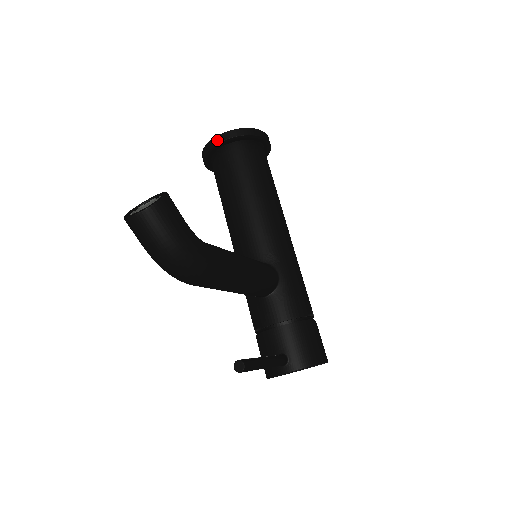
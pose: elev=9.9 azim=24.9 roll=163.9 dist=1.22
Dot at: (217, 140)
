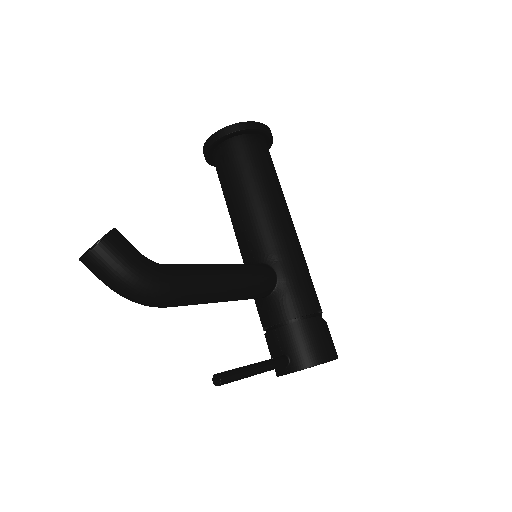
Dot at: (211, 140)
